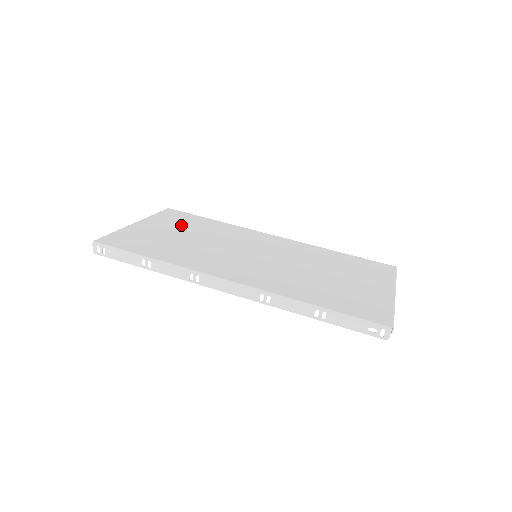
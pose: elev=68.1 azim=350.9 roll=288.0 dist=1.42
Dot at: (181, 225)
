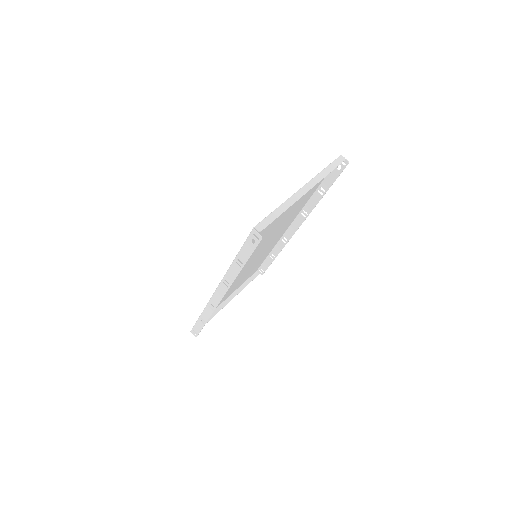
Dot at: (245, 277)
